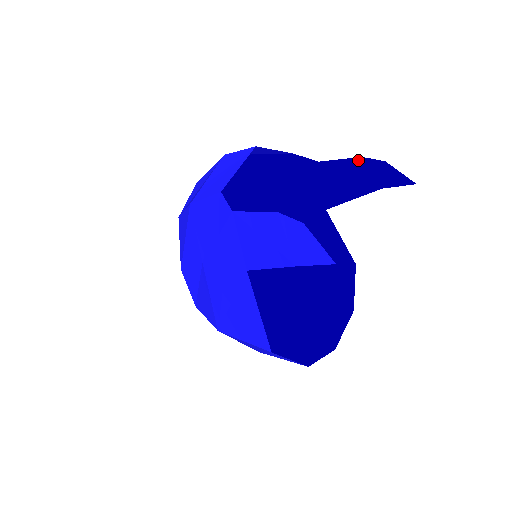
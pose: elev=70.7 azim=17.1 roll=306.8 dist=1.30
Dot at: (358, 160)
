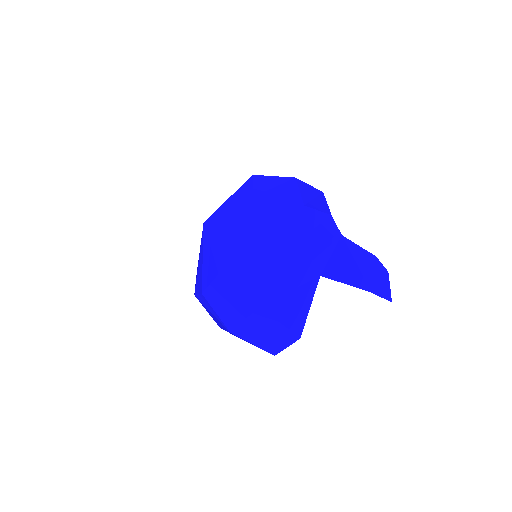
Dot at: occluded
